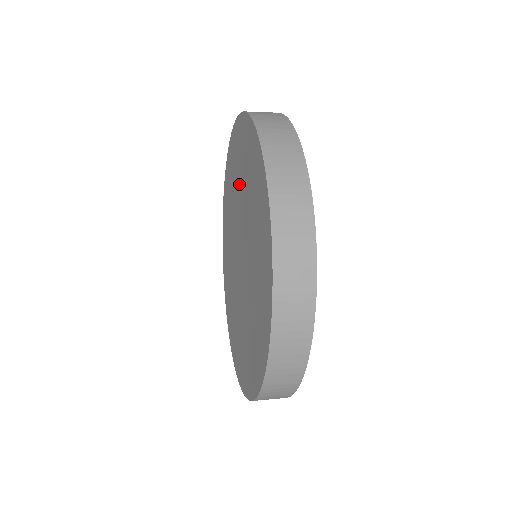
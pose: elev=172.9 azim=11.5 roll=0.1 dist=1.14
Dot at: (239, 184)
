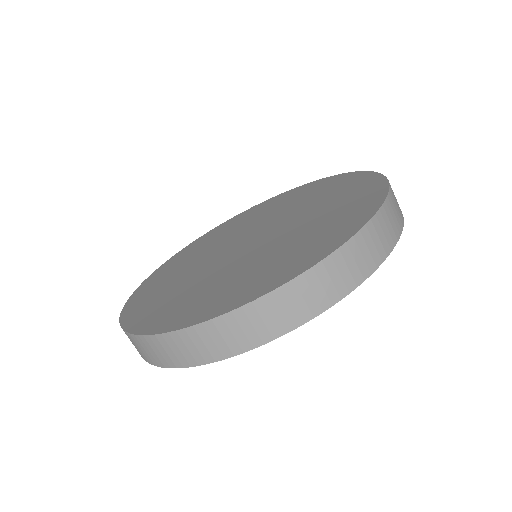
Dot at: (259, 217)
